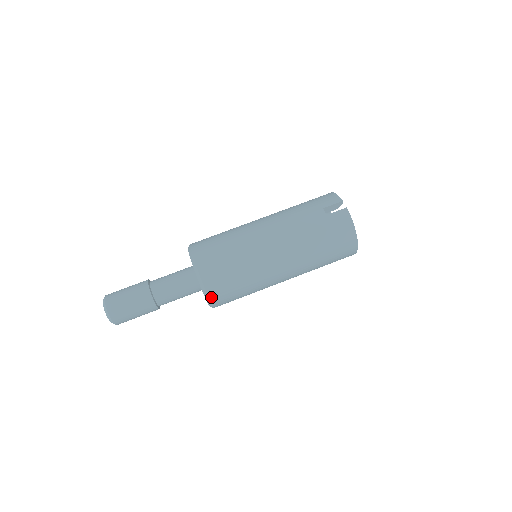
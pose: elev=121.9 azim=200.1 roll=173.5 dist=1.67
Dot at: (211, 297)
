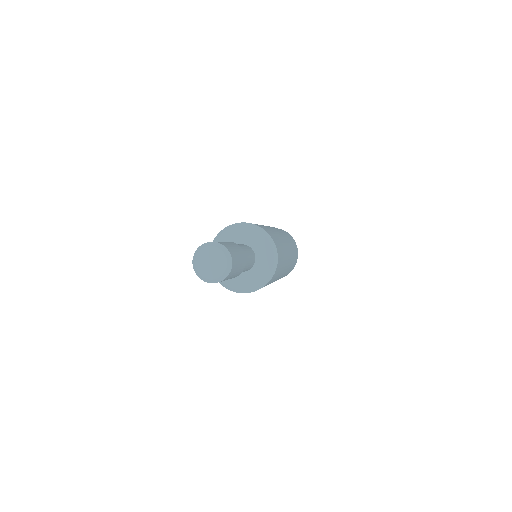
Dot at: (278, 255)
